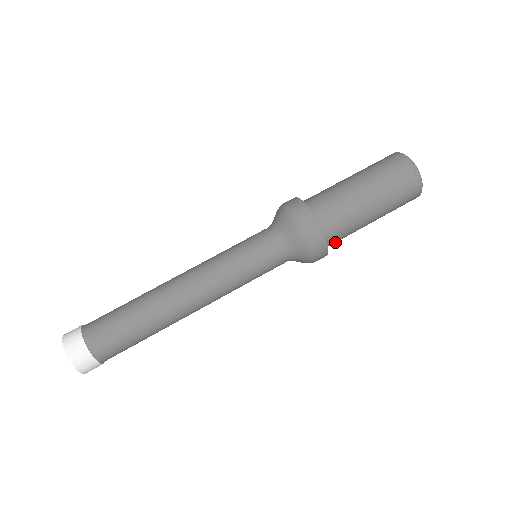
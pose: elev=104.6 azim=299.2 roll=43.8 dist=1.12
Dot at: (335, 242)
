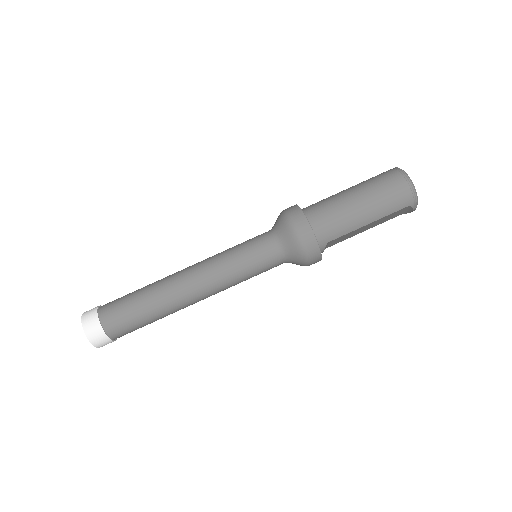
Dot at: (329, 239)
